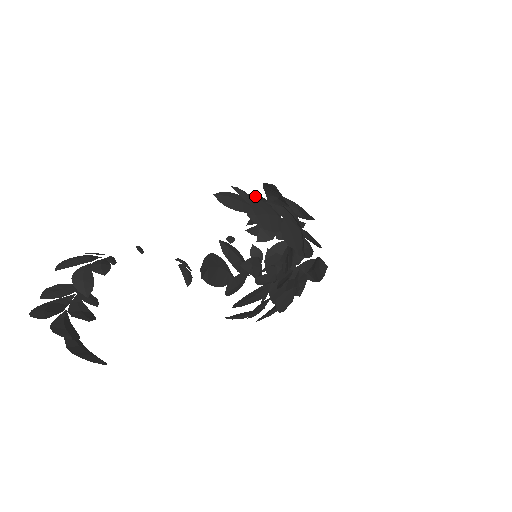
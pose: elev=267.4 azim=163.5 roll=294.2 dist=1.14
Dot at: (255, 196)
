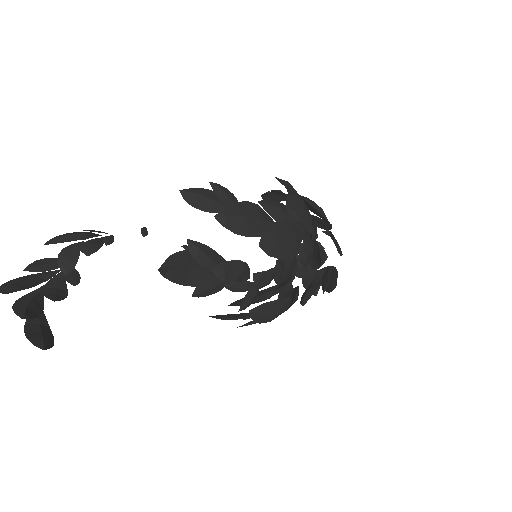
Dot at: occluded
